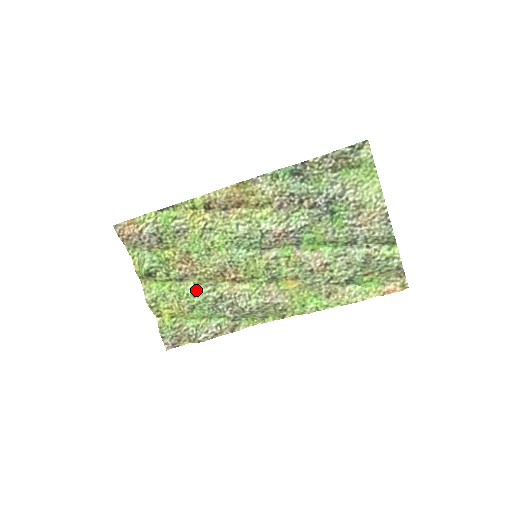
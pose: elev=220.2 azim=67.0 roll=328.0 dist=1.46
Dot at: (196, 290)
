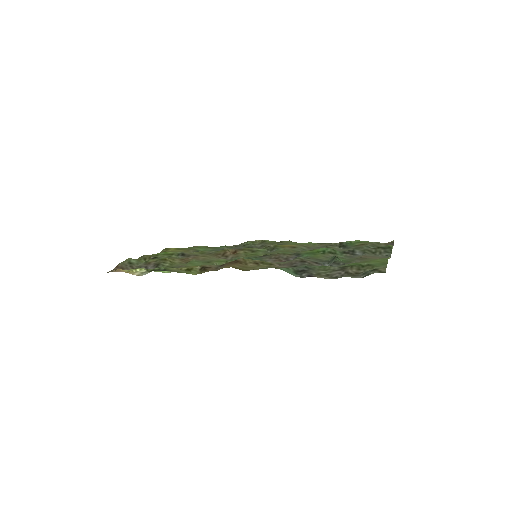
Dot at: occluded
